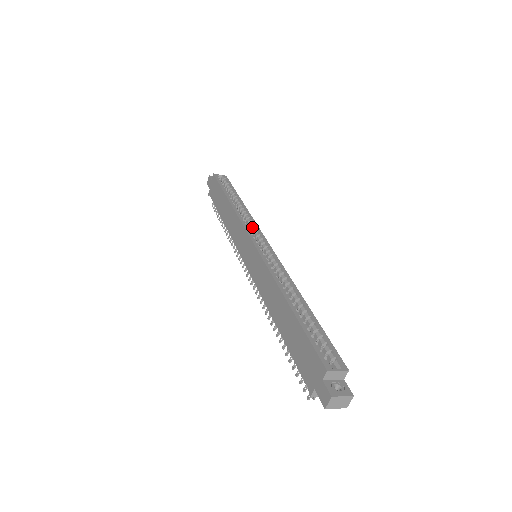
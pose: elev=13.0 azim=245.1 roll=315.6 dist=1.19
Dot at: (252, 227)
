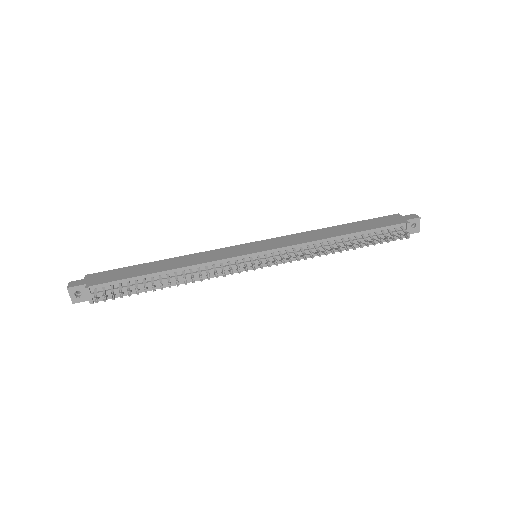
Dot at: occluded
